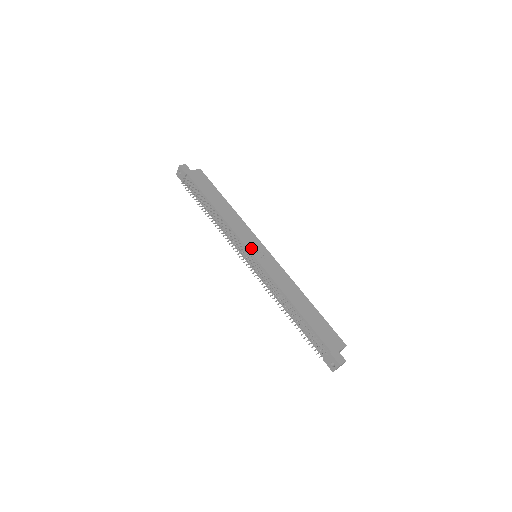
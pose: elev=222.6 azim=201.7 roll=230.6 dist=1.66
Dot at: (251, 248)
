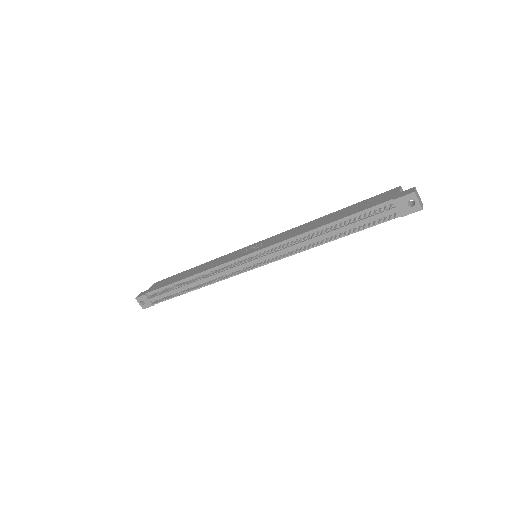
Dot at: (243, 254)
